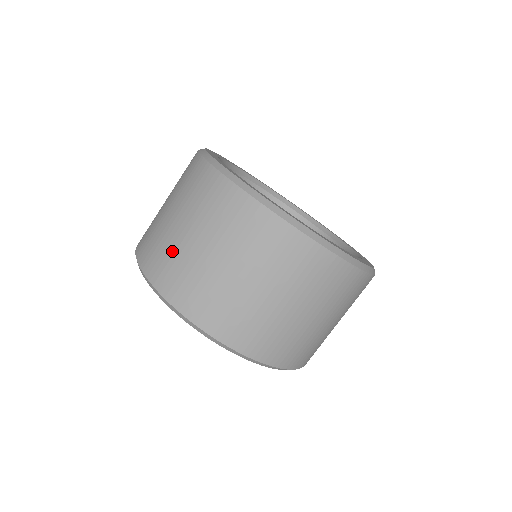
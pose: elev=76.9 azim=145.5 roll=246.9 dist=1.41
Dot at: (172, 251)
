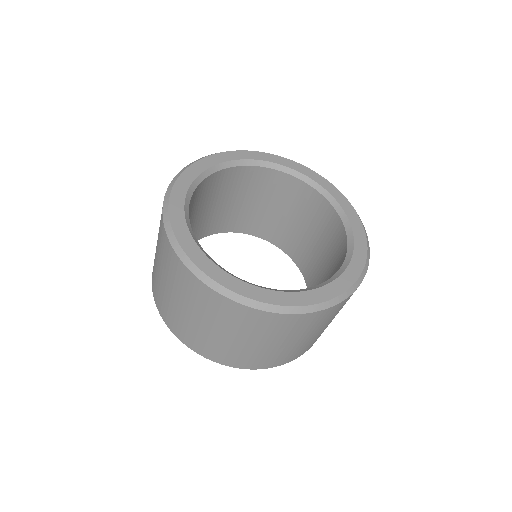
Dot at: (155, 271)
